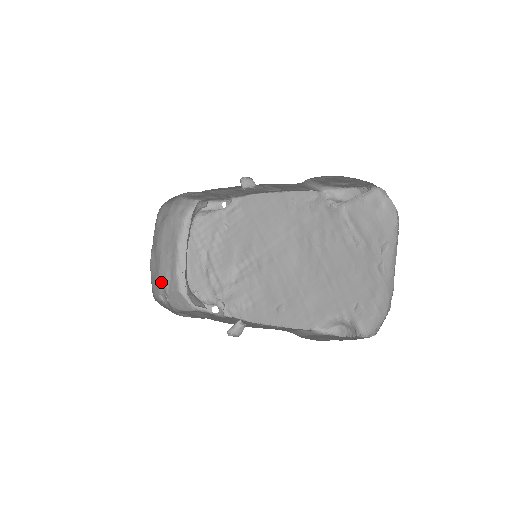
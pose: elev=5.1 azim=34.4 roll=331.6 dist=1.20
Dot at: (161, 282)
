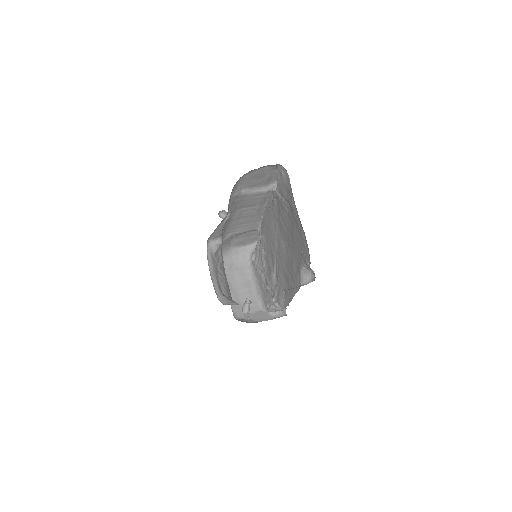
Dot at: occluded
